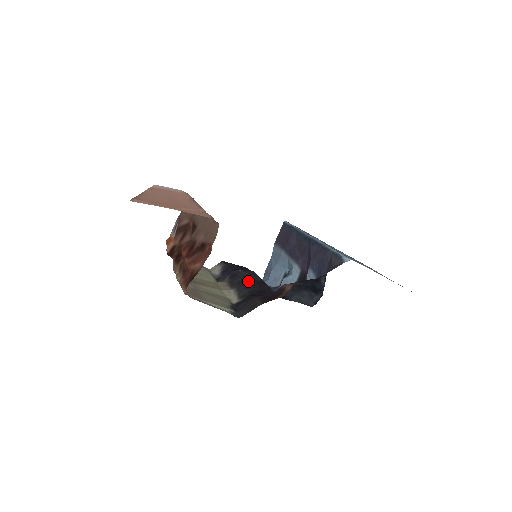
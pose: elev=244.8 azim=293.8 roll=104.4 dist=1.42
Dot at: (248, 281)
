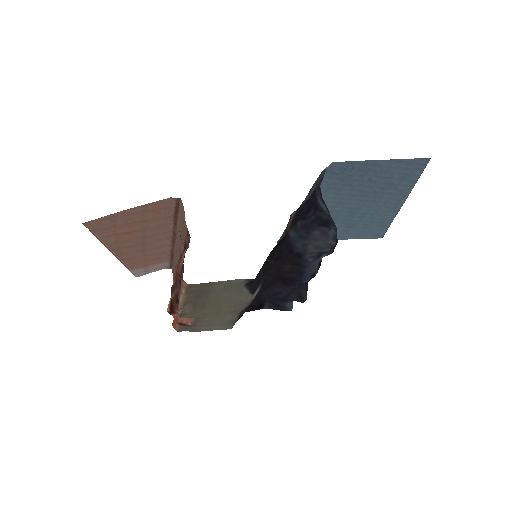
Dot at: (265, 288)
